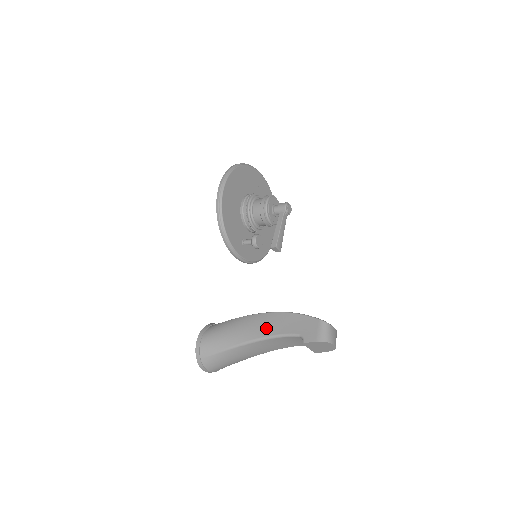
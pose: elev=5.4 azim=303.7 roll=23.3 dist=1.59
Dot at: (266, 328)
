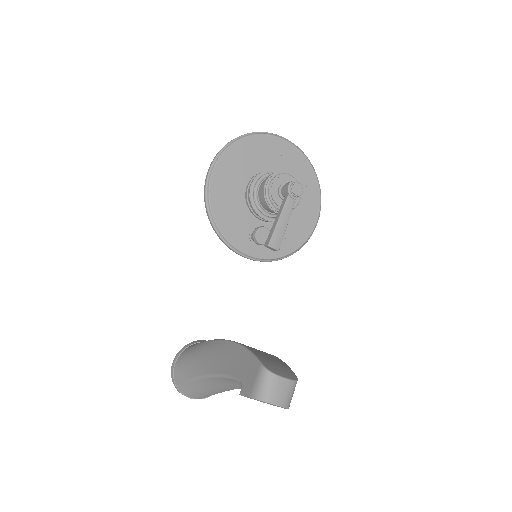
Dot at: (220, 362)
